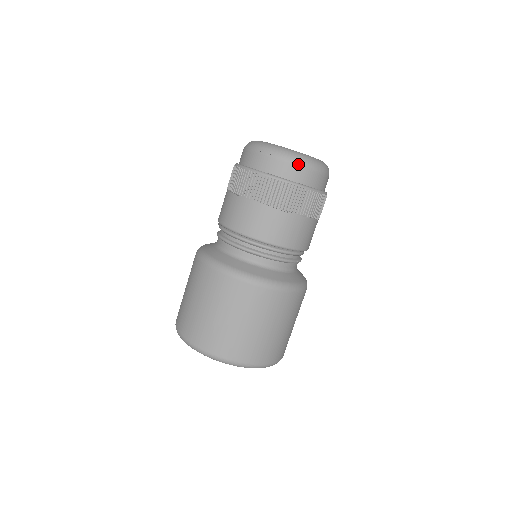
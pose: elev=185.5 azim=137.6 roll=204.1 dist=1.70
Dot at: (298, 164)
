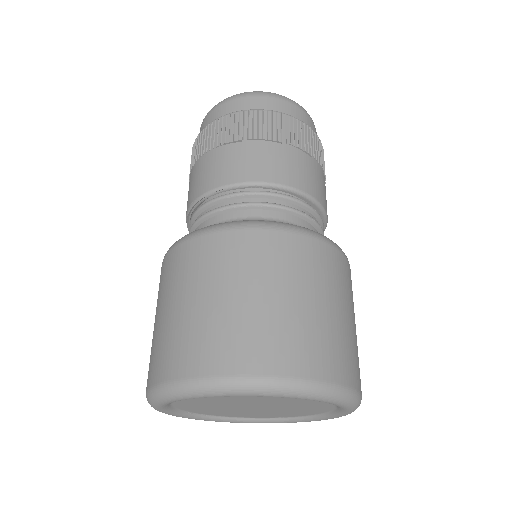
Dot at: (240, 97)
